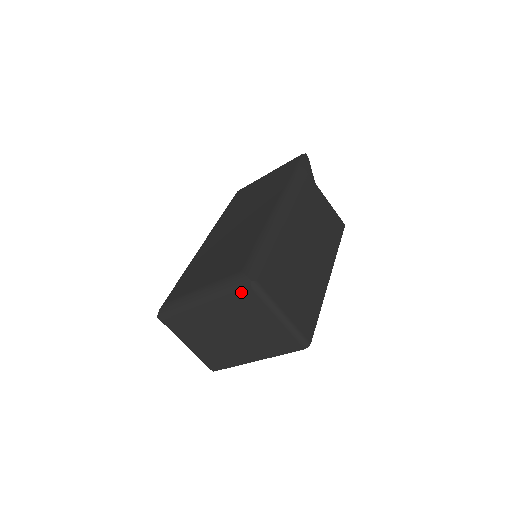
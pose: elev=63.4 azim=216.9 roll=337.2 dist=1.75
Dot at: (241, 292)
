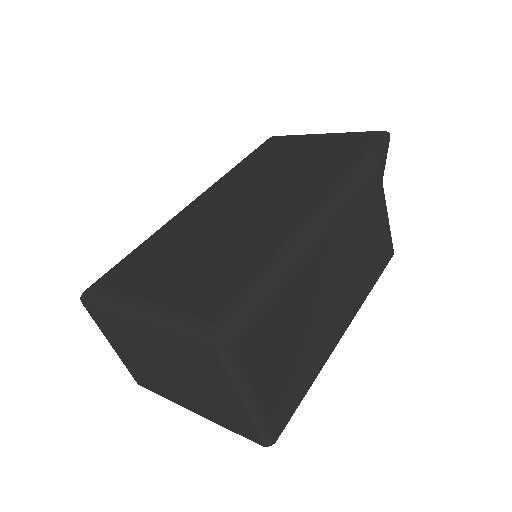
Dot at: (200, 350)
